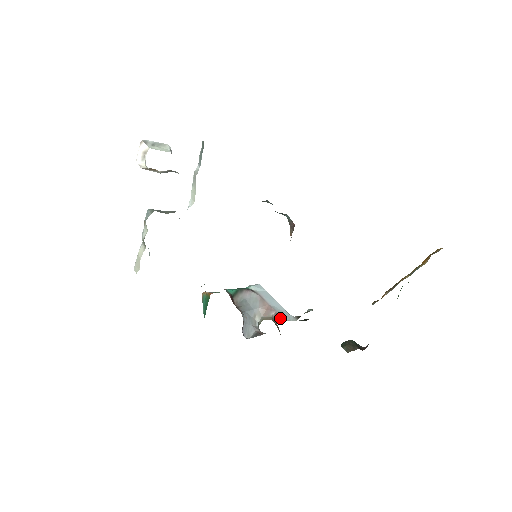
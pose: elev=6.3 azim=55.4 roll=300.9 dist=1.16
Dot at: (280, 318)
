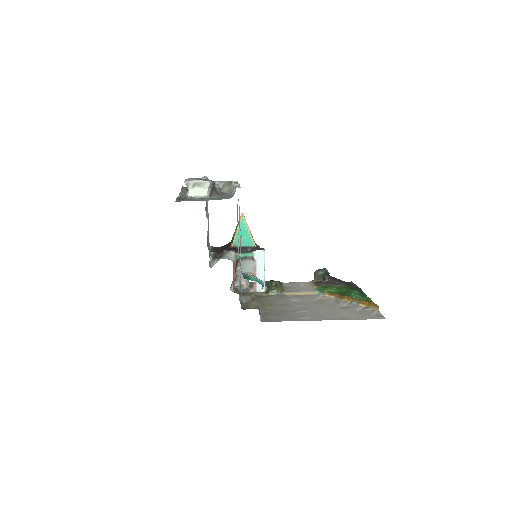
Dot at: (255, 288)
